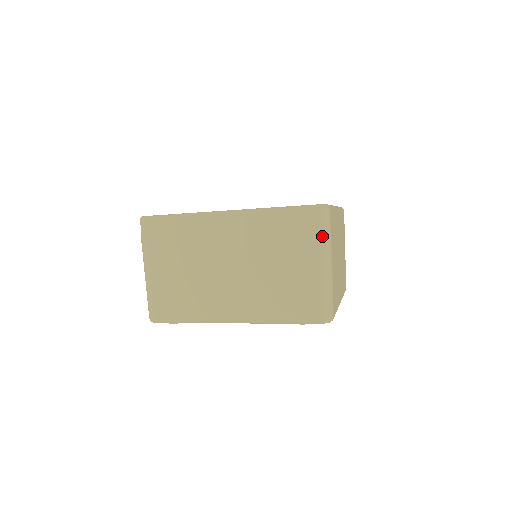
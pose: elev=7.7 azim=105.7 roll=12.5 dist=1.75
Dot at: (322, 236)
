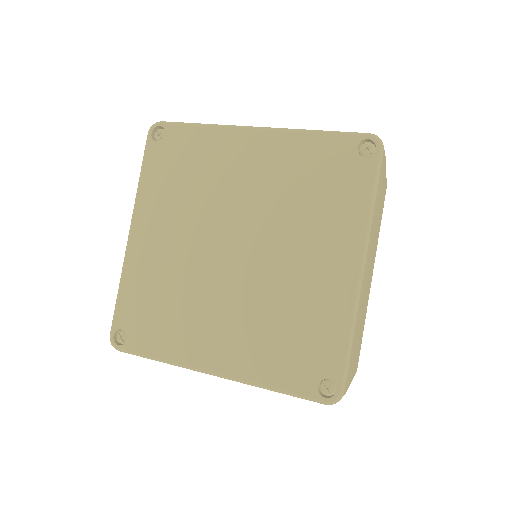
Dot at: occluded
